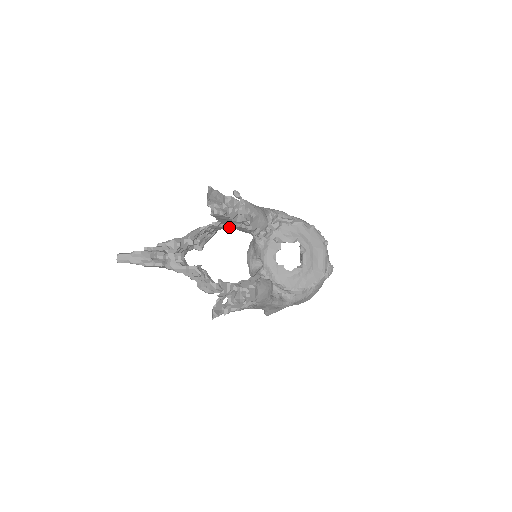
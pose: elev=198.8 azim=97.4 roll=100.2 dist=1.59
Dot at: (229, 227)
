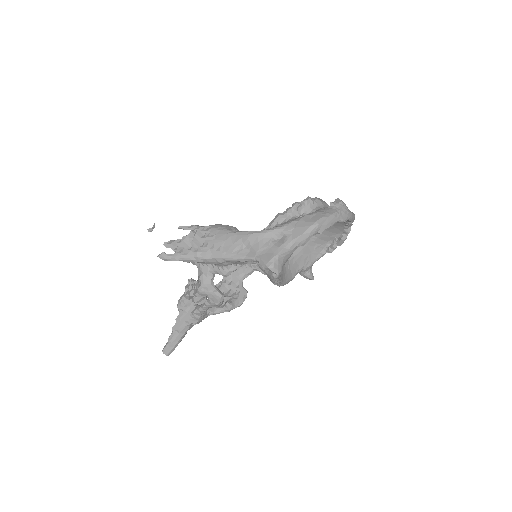
Dot at: (242, 270)
